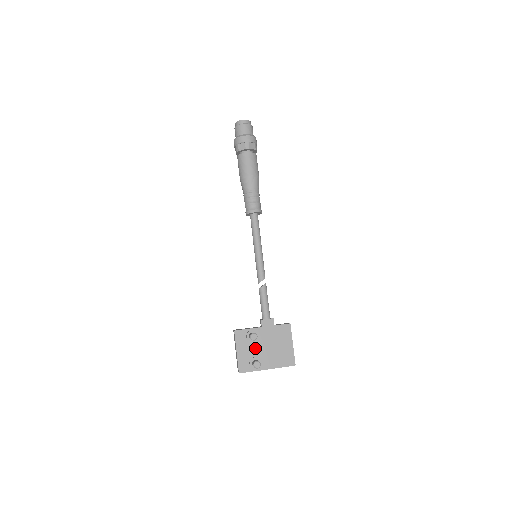
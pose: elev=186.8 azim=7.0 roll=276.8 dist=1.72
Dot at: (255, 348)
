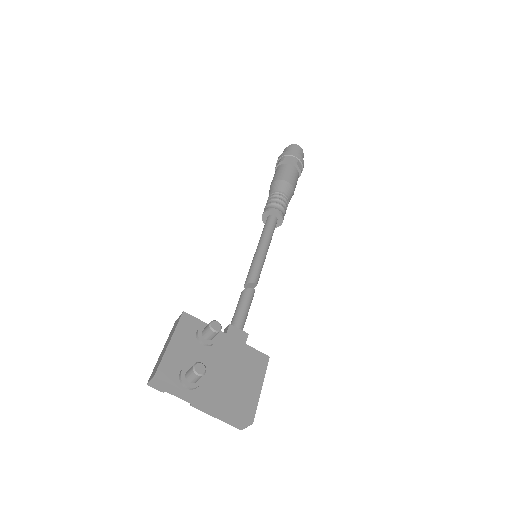
Dot at: (201, 355)
